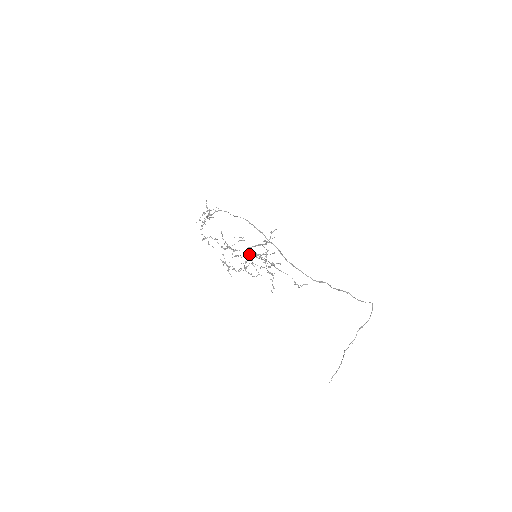
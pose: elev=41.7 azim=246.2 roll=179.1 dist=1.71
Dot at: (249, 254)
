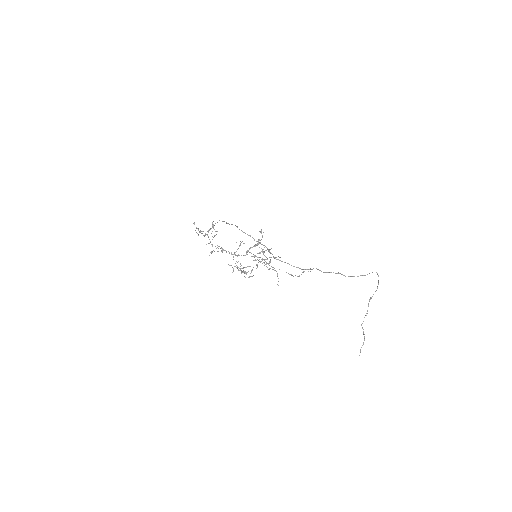
Dot at: occluded
